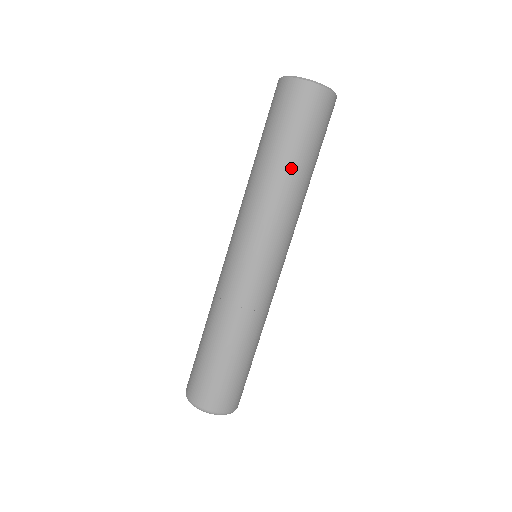
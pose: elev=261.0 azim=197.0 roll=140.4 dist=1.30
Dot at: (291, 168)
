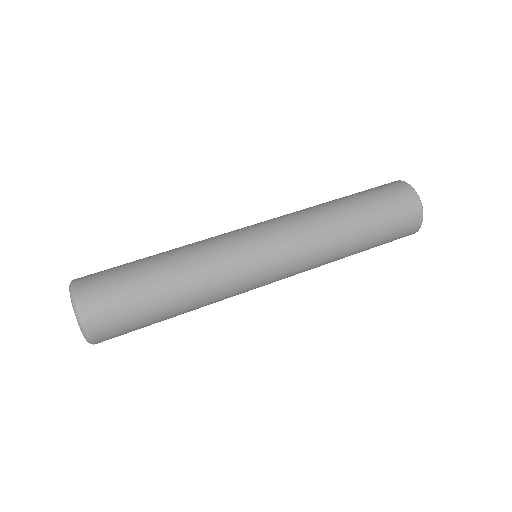
Dot at: (343, 206)
